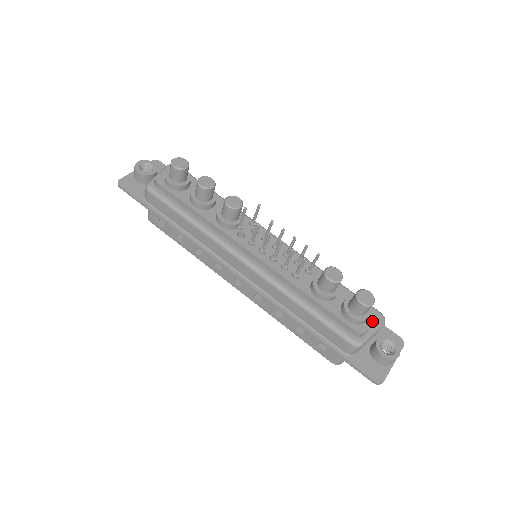
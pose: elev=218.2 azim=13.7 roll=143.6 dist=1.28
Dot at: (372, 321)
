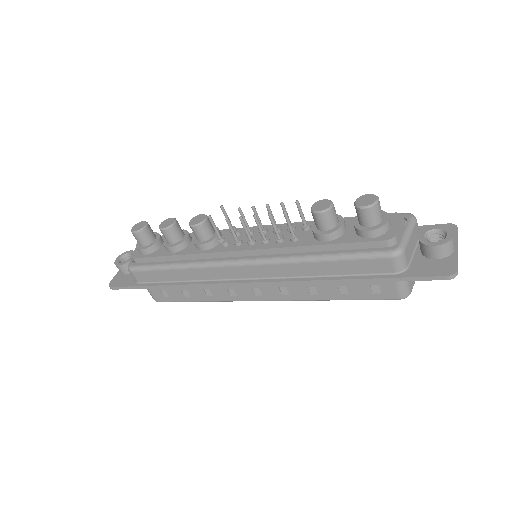
Dot at: (397, 222)
